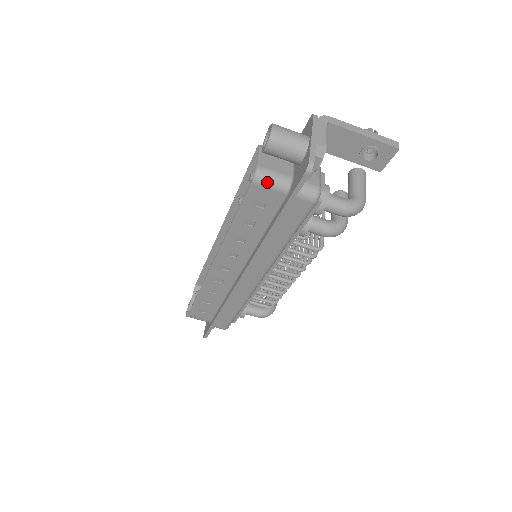
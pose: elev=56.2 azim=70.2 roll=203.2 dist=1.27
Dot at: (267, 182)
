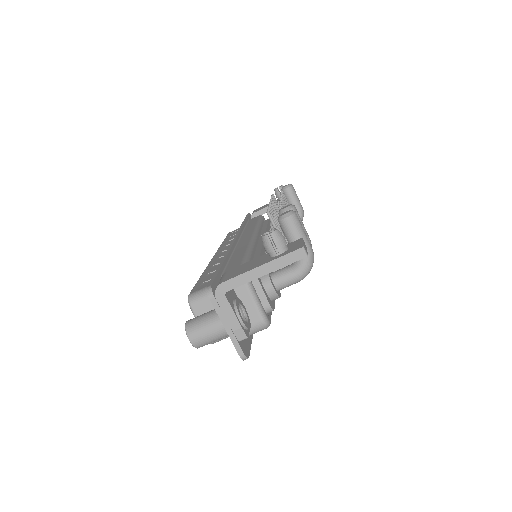
Dot at: occluded
